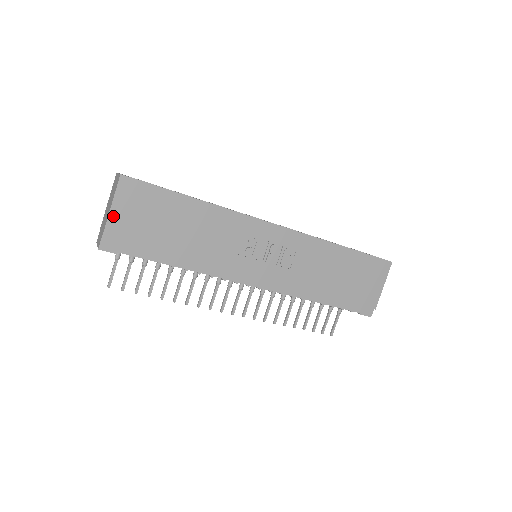
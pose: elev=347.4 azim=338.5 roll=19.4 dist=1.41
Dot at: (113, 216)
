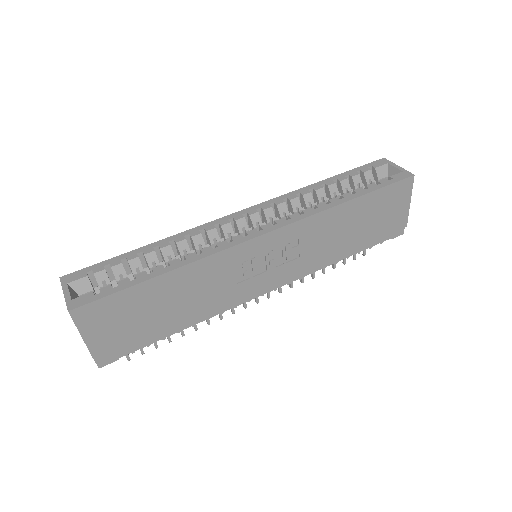
Dot at: (91, 343)
